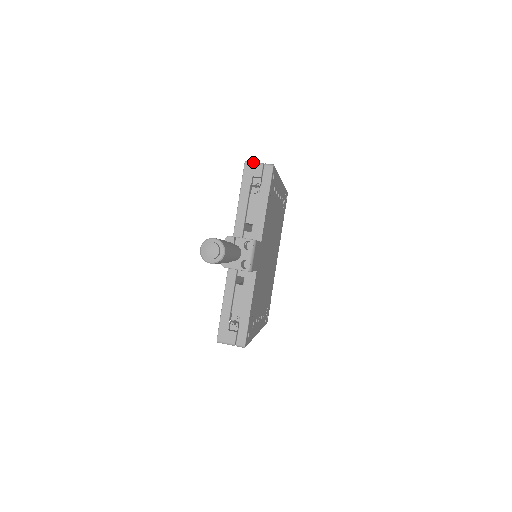
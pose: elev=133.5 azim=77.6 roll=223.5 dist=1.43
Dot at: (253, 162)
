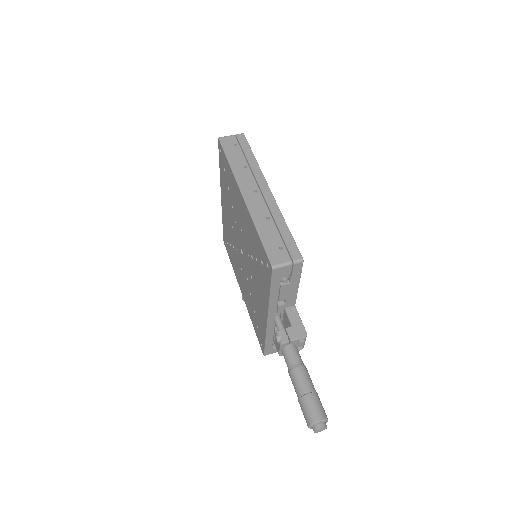
Dot at: (281, 266)
